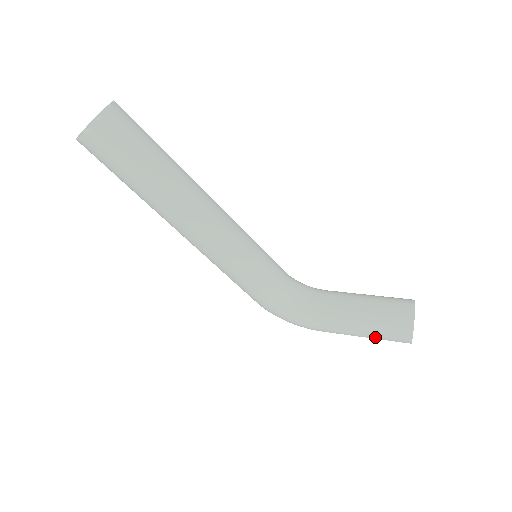
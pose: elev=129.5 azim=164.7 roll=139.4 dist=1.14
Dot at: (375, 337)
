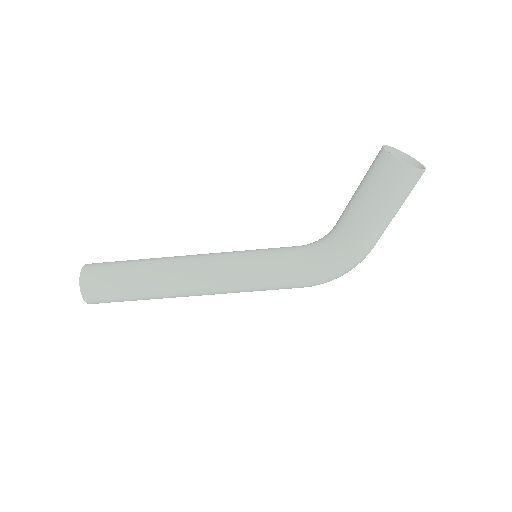
Dot at: (392, 201)
